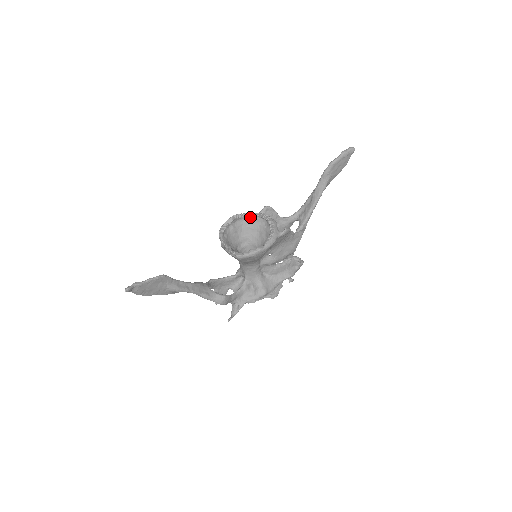
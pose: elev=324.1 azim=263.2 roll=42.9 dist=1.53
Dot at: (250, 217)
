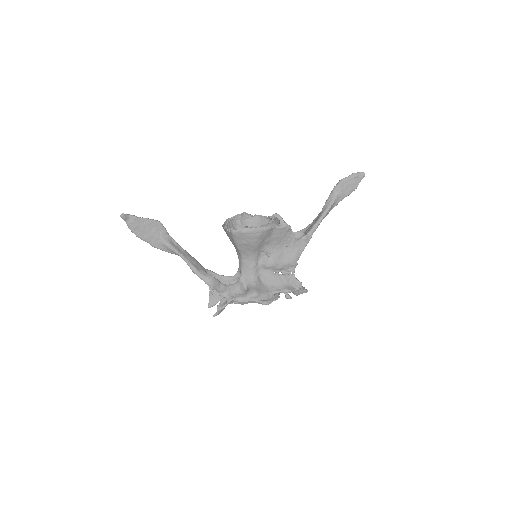
Dot at: (259, 219)
